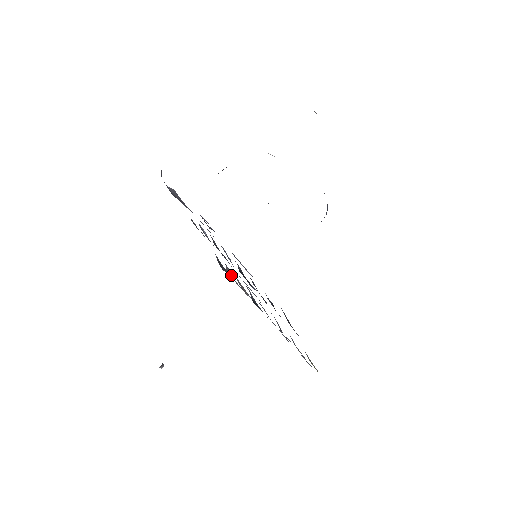
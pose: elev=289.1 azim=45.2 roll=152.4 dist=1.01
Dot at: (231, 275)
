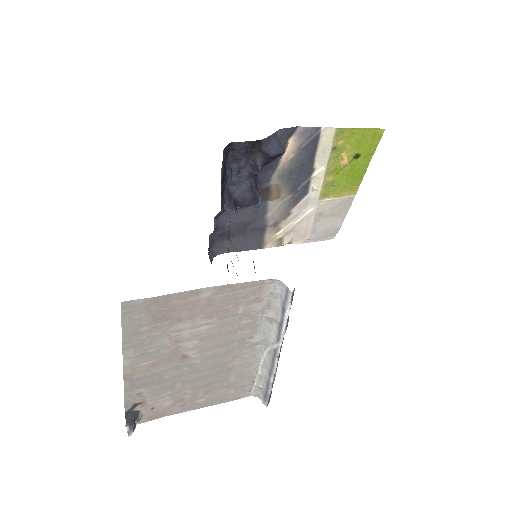
Dot at: occluded
